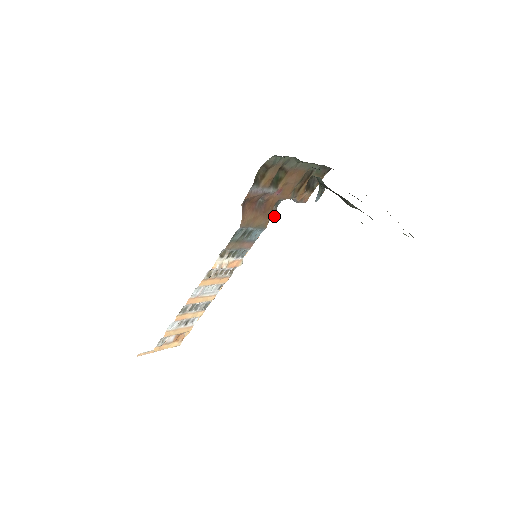
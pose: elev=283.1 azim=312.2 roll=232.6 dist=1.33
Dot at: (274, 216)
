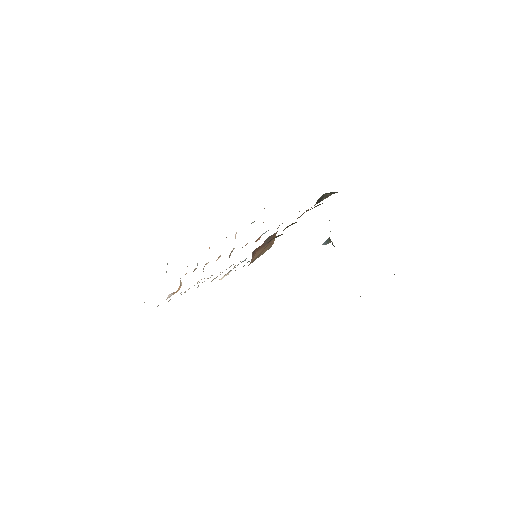
Dot at: (278, 227)
